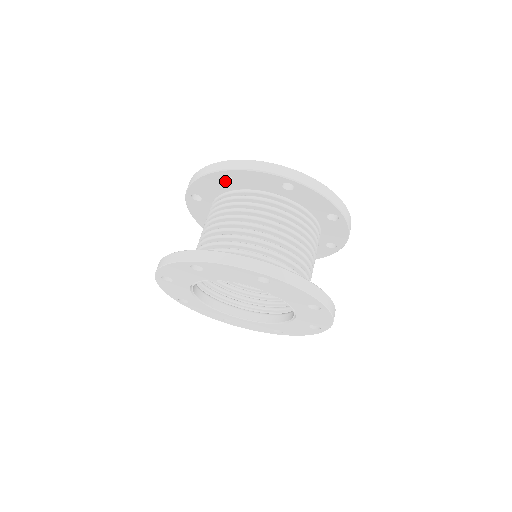
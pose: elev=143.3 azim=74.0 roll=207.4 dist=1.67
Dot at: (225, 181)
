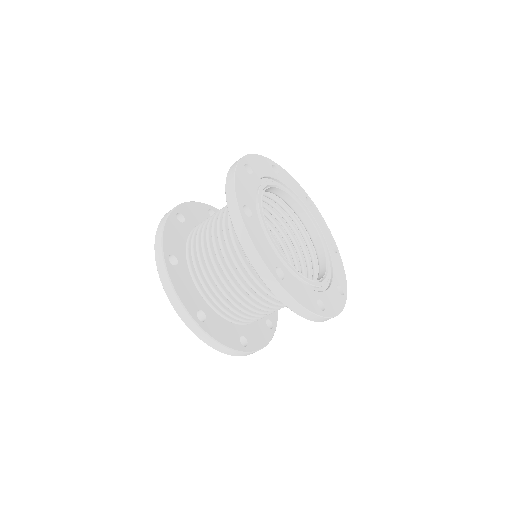
Dot at: occluded
